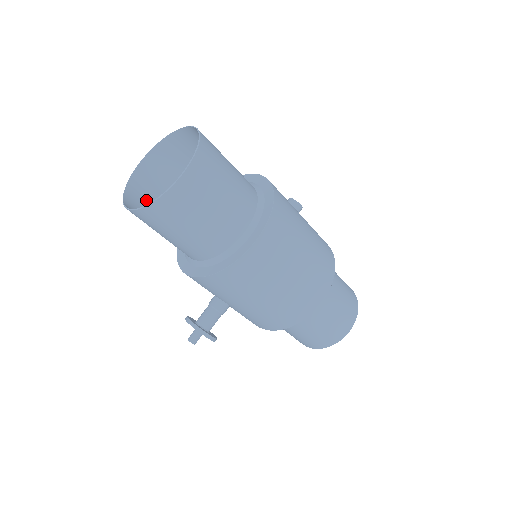
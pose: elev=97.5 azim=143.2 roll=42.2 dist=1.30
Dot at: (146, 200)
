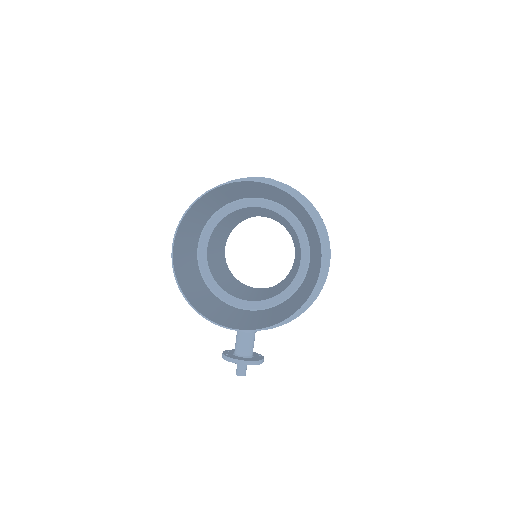
Dot at: (190, 290)
